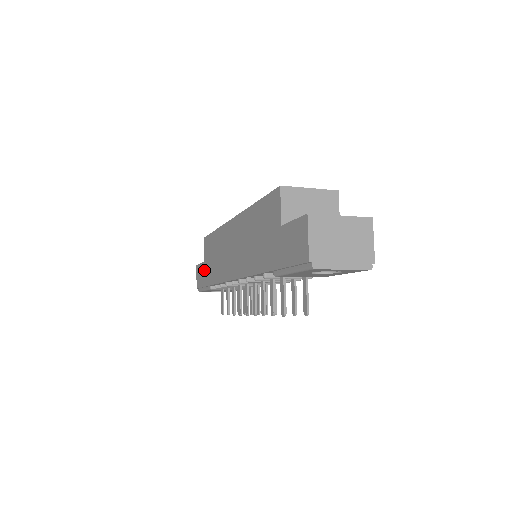
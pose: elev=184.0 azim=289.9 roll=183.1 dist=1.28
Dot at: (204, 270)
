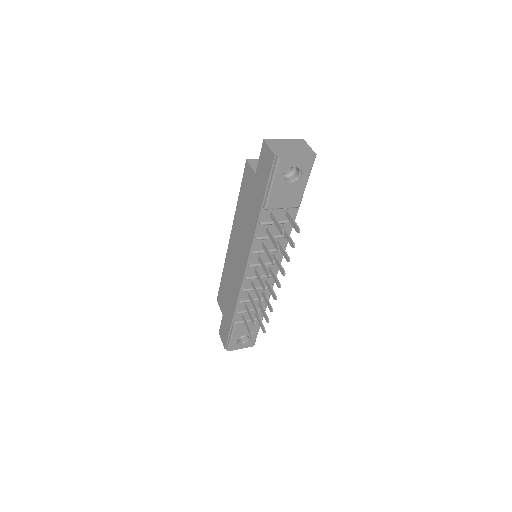
Dot at: (225, 319)
